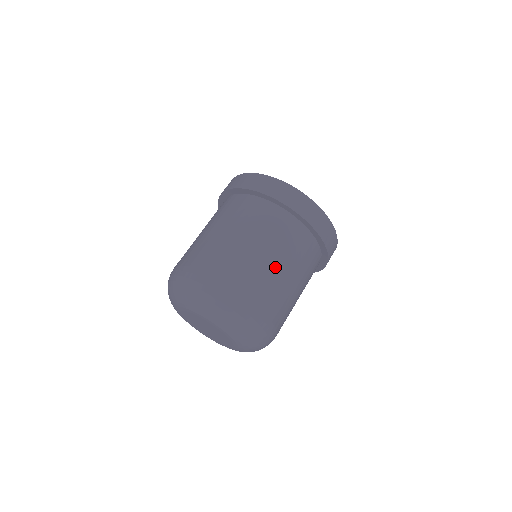
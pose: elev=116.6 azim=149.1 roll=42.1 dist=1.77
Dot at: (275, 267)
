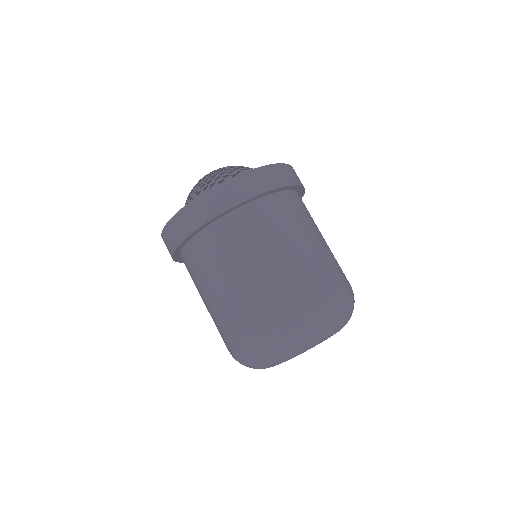
Dot at: (276, 264)
